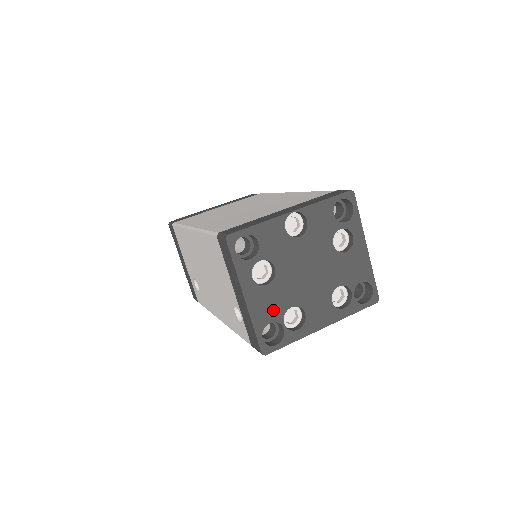
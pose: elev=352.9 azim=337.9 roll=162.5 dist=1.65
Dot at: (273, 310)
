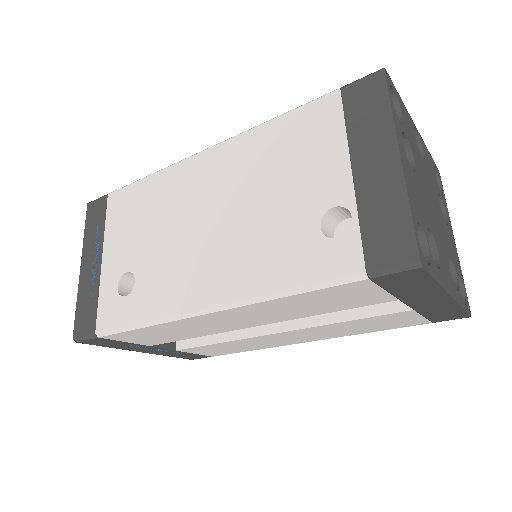
Dot at: (419, 209)
